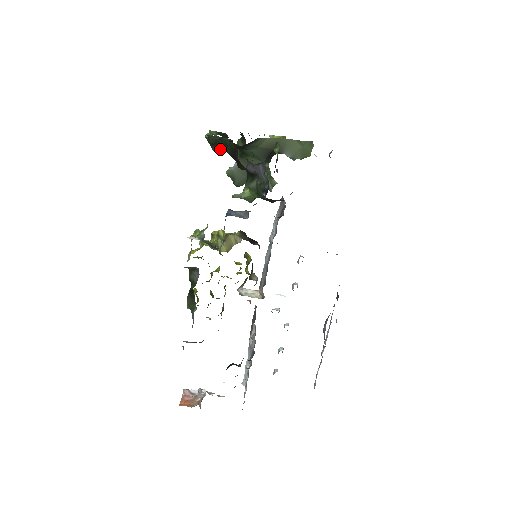
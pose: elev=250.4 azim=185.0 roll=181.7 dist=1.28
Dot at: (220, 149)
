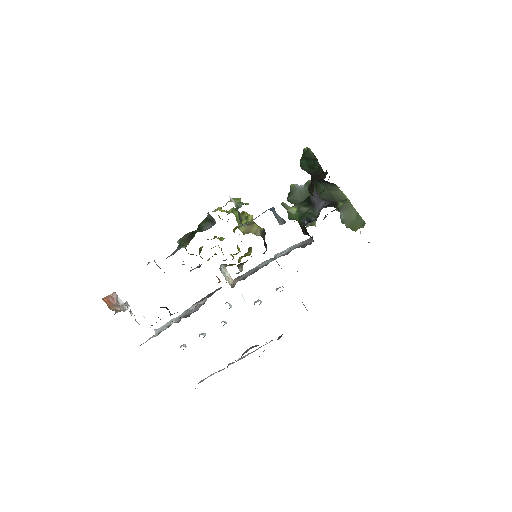
Dot at: (306, 165)
